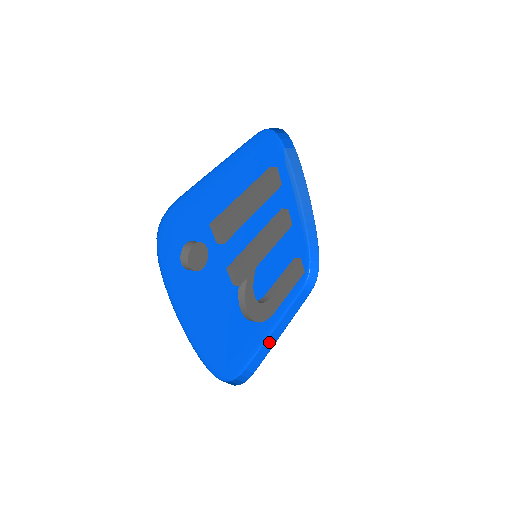
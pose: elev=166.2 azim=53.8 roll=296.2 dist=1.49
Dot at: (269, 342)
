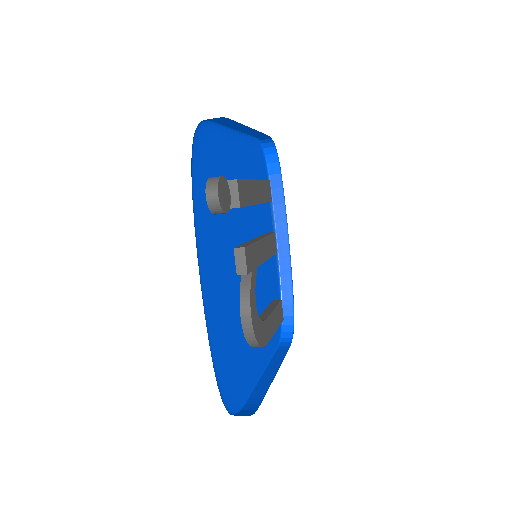
Dot at: (262, 384)
